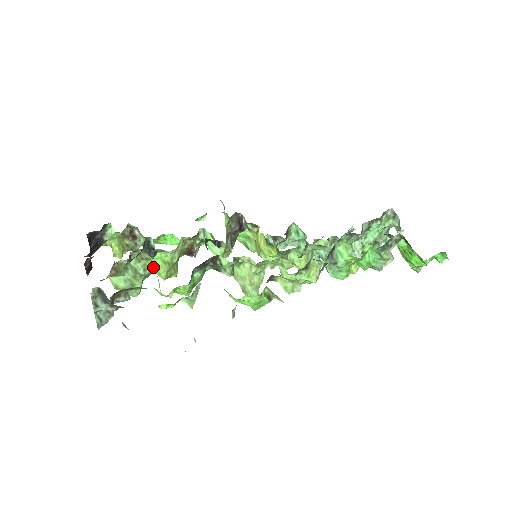
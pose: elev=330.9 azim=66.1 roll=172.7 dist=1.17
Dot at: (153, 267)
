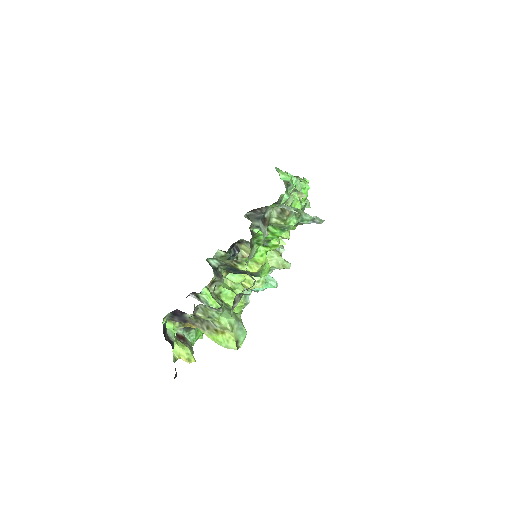
Dot at: (228, 300)
